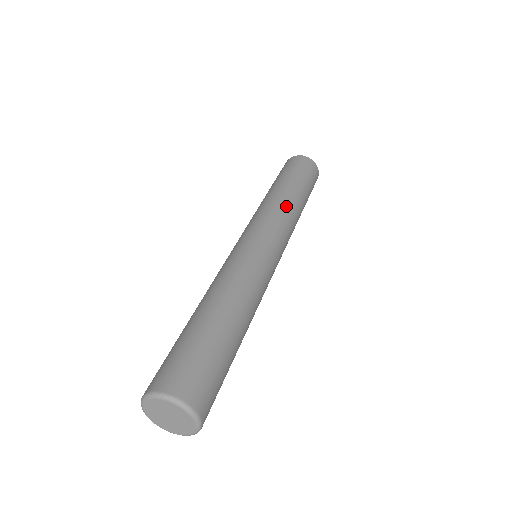
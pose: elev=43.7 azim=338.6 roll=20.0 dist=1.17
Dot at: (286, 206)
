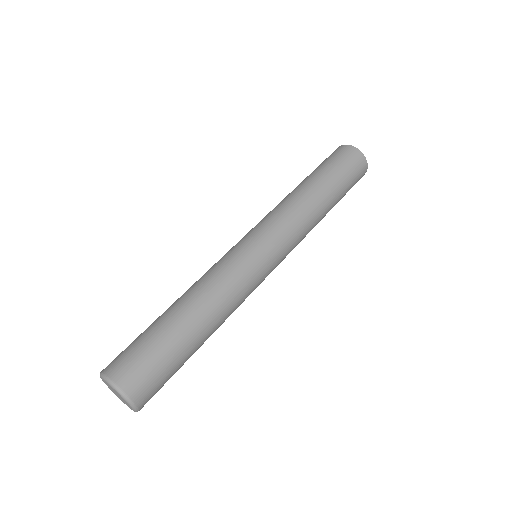
Dot at: (290, 201)
